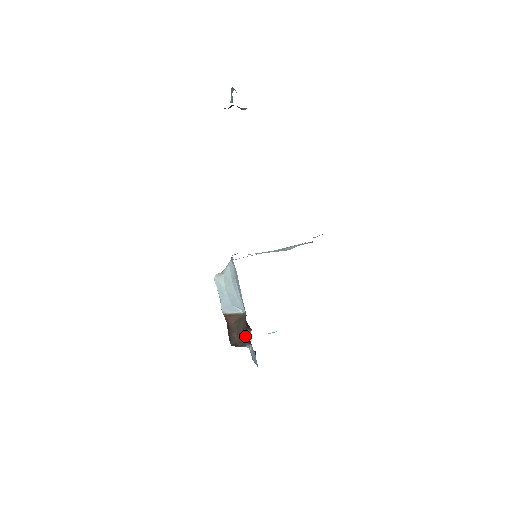
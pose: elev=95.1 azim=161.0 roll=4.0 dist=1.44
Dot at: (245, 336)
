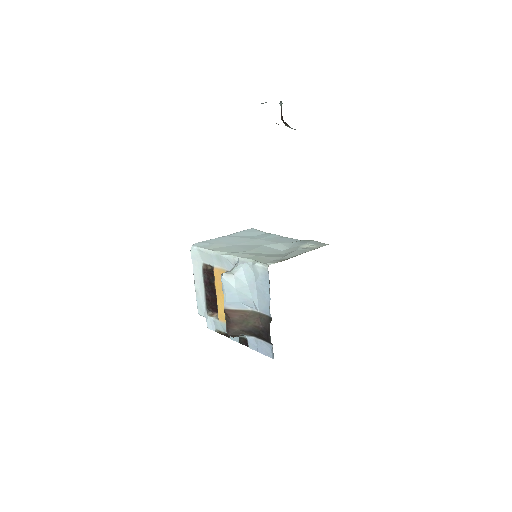
Dot at: (254, 331)
